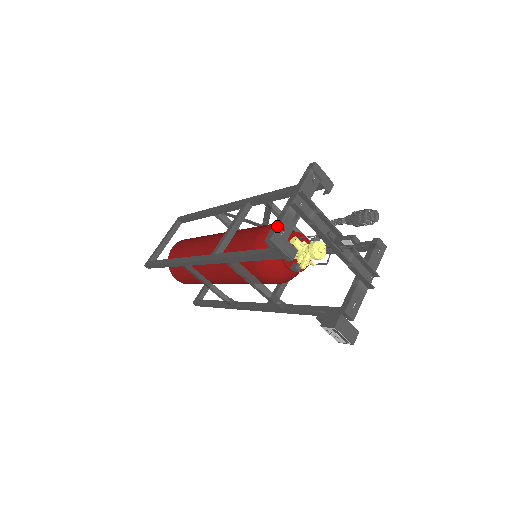
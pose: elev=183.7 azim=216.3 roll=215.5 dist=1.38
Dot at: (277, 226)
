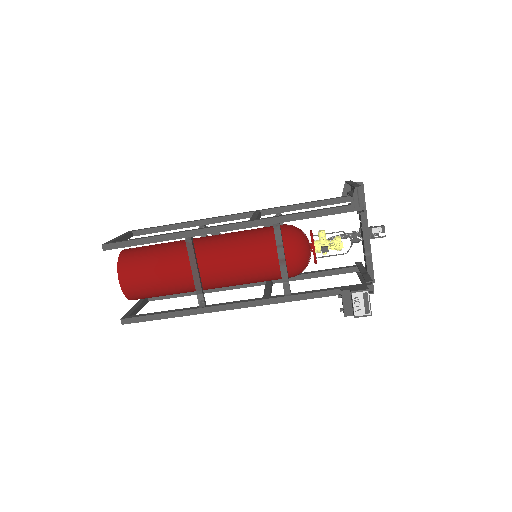
Dot at: (360, 185)
